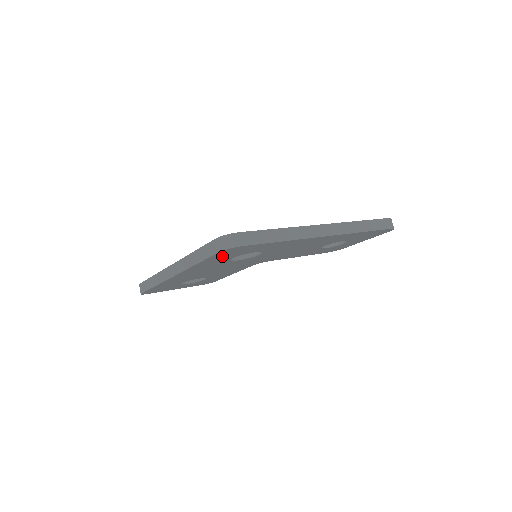
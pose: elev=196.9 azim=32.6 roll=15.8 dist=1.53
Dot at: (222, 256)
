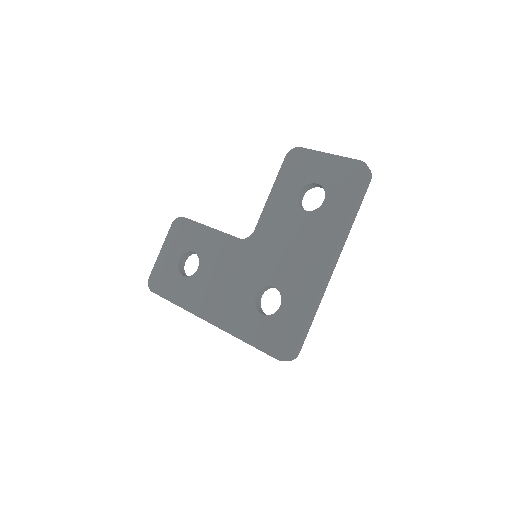
Dot at: occluded
